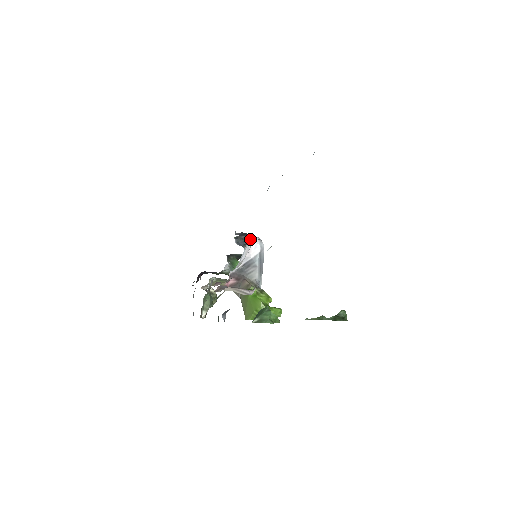
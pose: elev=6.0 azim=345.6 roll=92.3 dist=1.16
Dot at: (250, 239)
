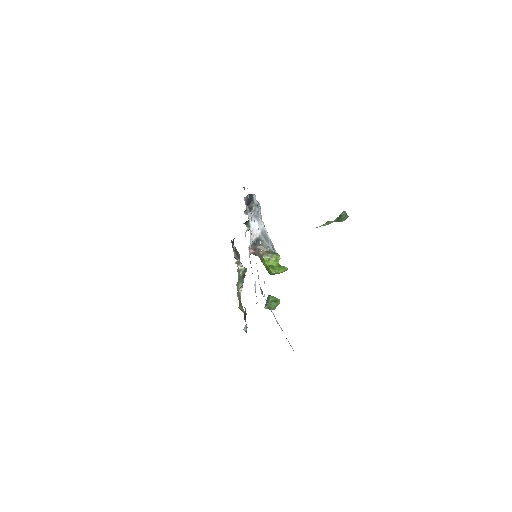
Dot at: (251, 229)
